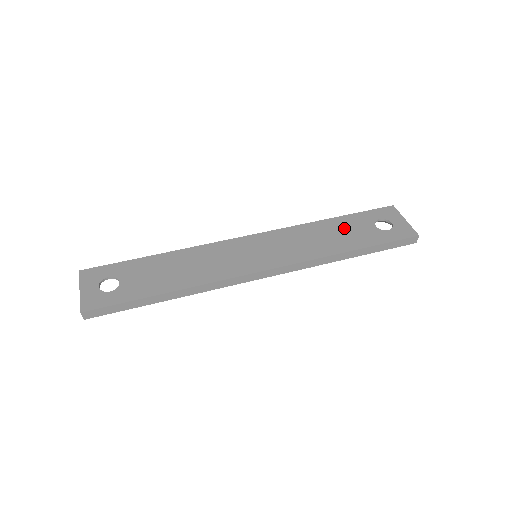
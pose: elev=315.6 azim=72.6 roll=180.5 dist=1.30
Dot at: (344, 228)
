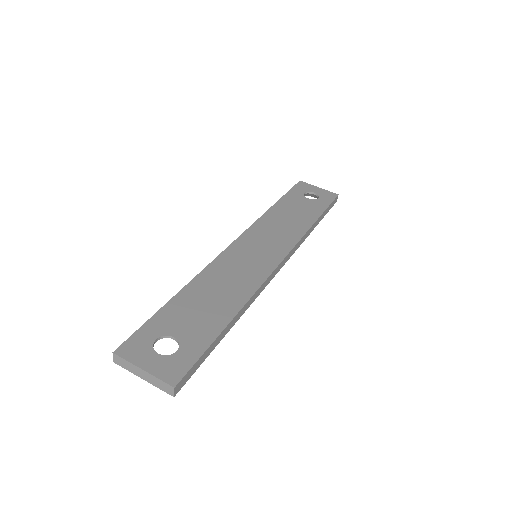
Dot at: (292, 208)
